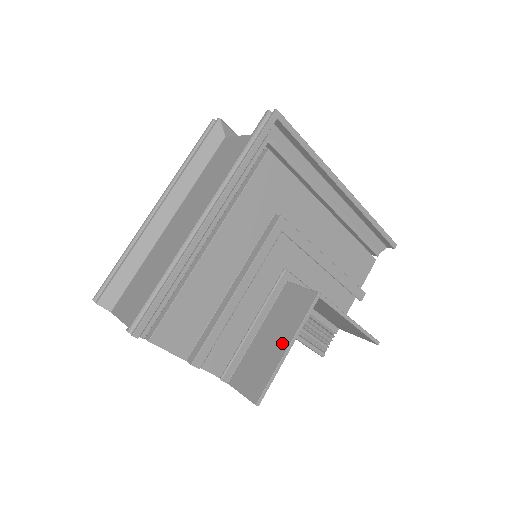
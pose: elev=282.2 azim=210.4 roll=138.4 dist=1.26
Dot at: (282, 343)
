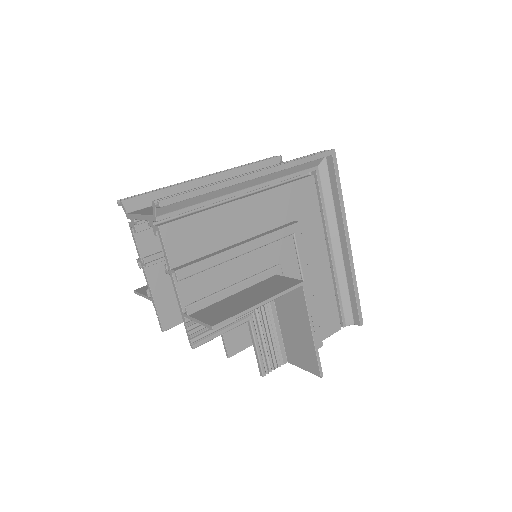
Dot at: (257, 300)
